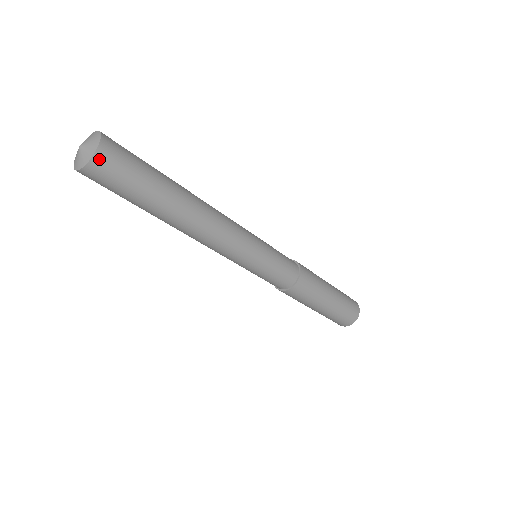
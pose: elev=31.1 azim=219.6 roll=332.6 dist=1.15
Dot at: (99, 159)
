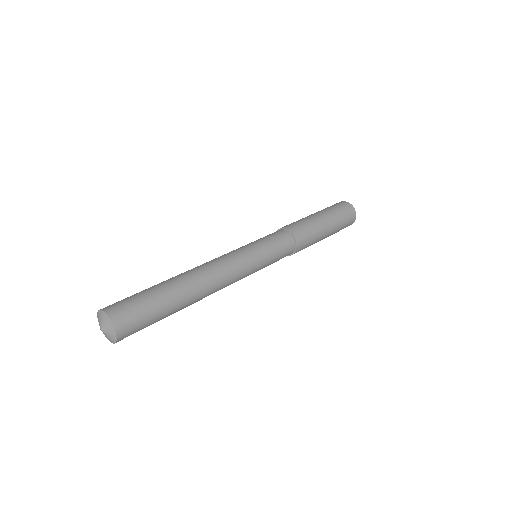
Dot at: occluded
